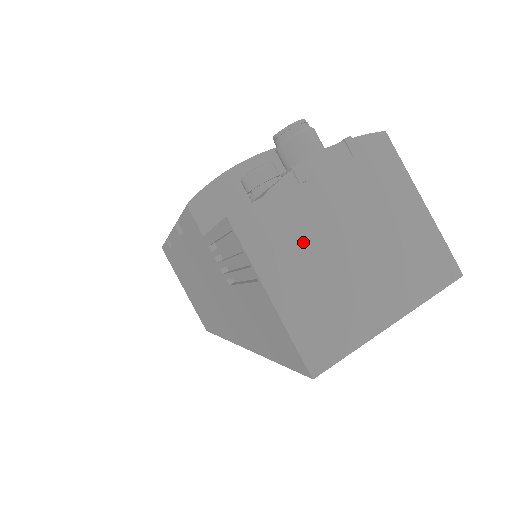
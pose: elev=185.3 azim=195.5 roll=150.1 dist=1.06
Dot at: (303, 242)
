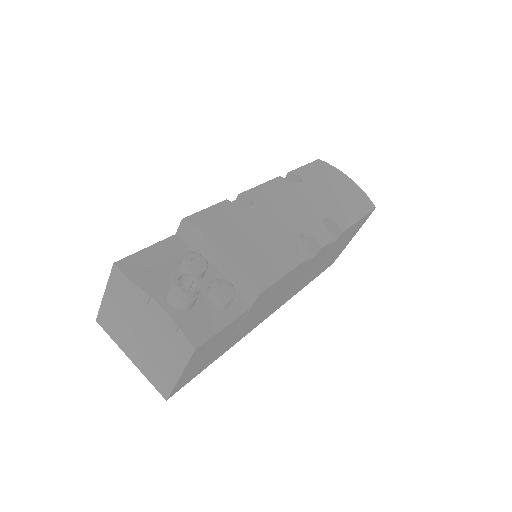
Dot at: (128, 306)
